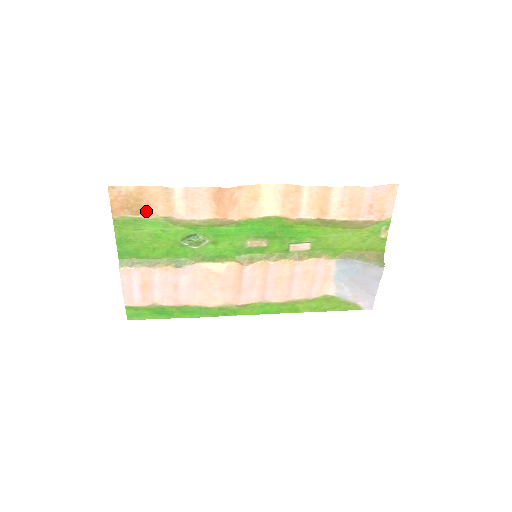
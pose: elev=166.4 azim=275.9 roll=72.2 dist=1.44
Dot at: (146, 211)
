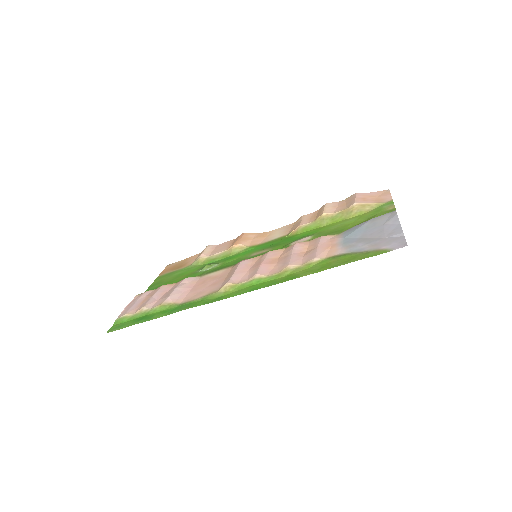
Dot at: (183, 267)
